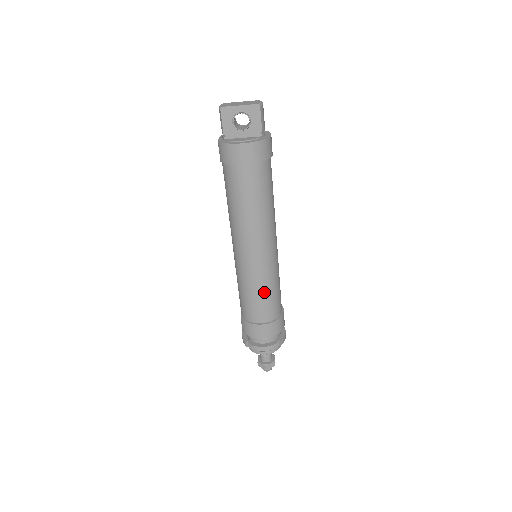
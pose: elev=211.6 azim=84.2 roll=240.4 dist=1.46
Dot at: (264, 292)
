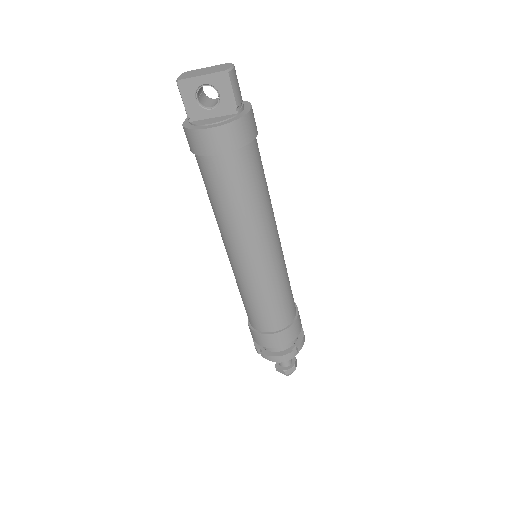
Dot at: (269, 299)
